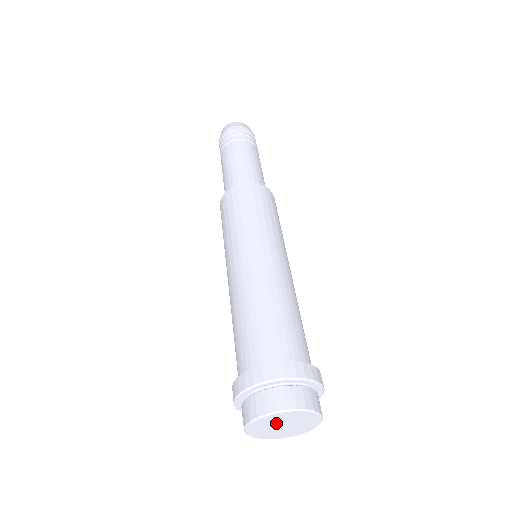
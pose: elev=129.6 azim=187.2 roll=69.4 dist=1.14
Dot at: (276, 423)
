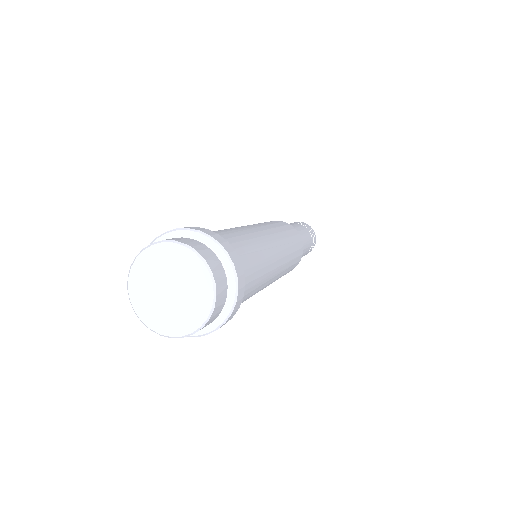
Dot at: (172, 274)
